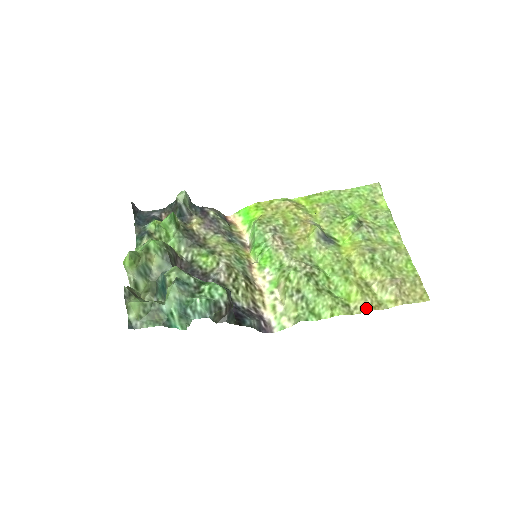
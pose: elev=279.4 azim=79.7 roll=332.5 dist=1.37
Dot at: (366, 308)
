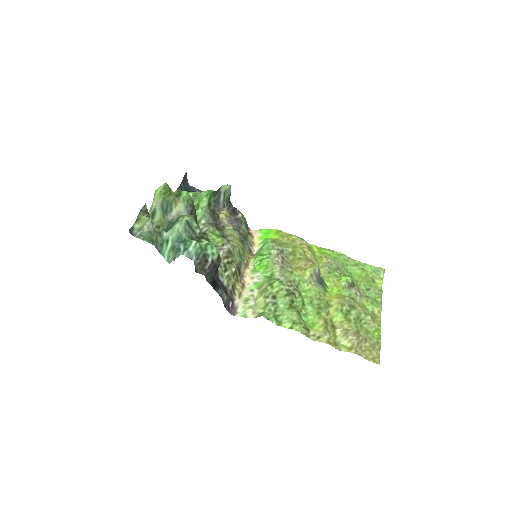
Dot at: (322, 339)
